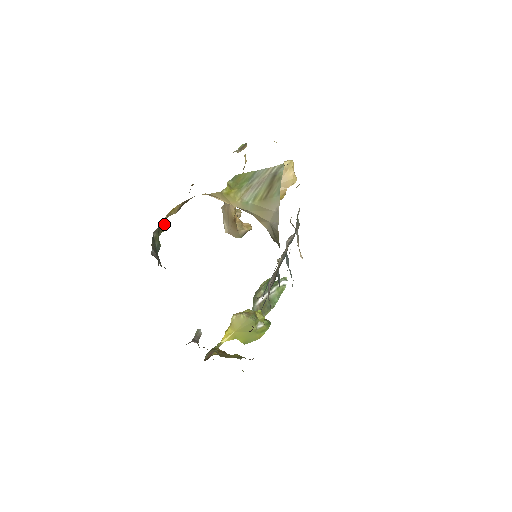
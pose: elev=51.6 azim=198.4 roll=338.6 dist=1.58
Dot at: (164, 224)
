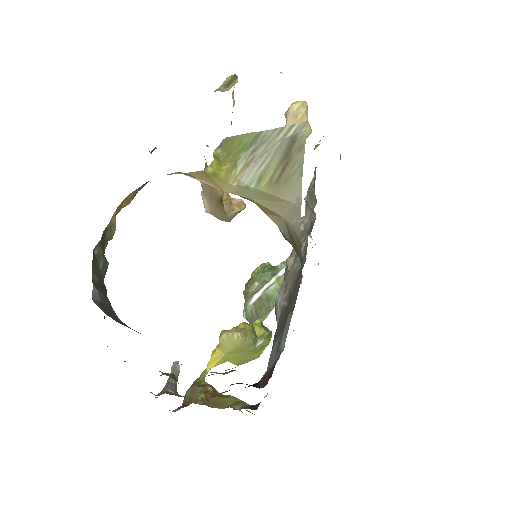
Dot at: (111, 228)
